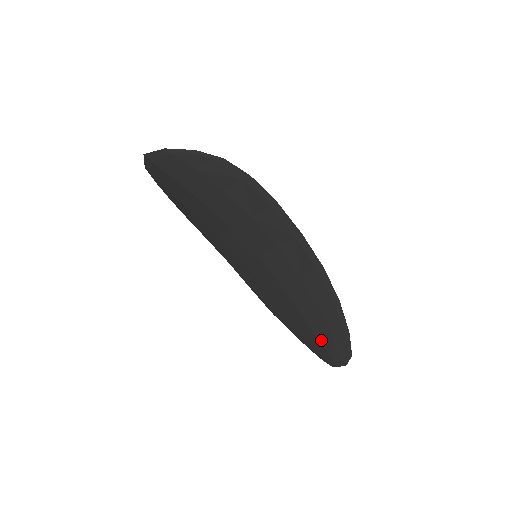
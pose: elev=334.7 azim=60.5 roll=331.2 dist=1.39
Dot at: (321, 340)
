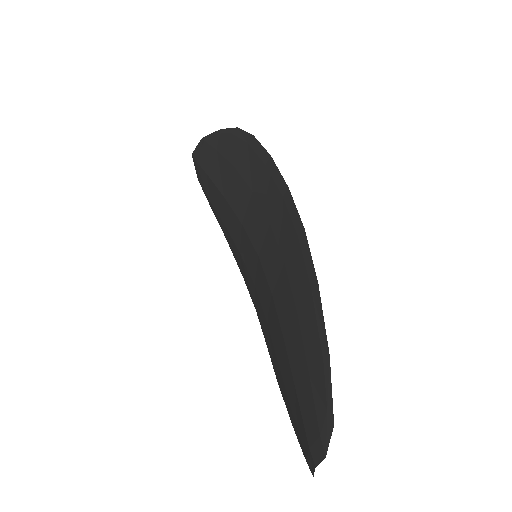
Dot at: (299, 395)
